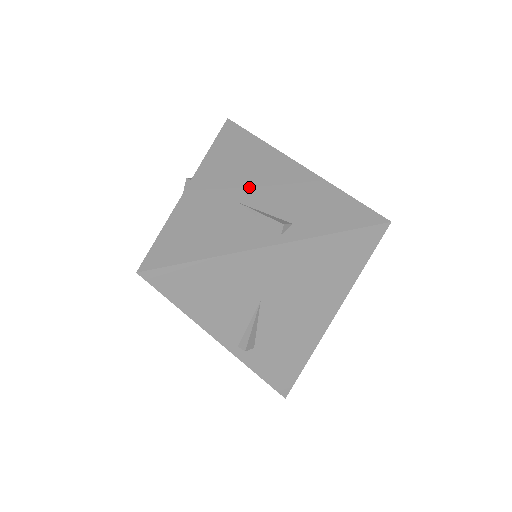
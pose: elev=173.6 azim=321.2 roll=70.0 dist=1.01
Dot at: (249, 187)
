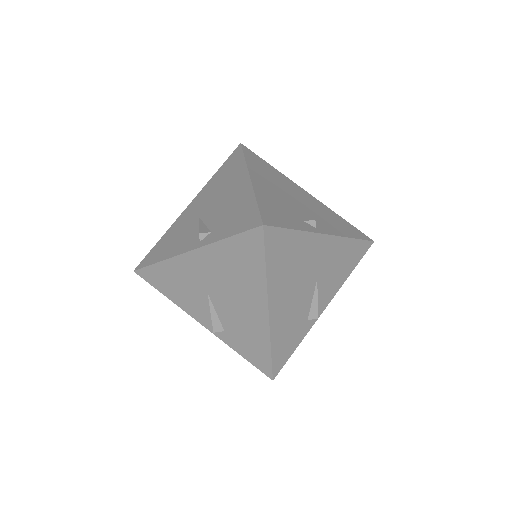
Dot at: (211, 203)
